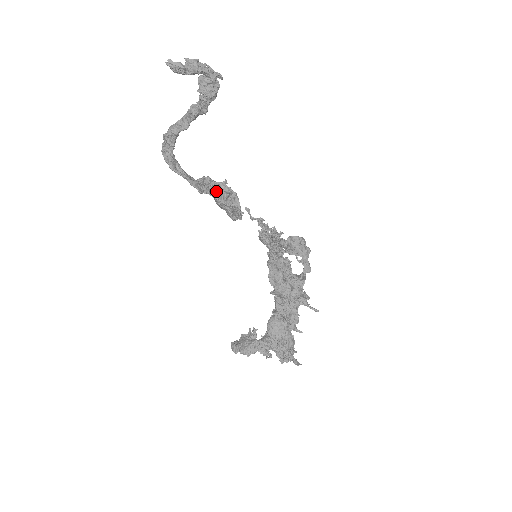
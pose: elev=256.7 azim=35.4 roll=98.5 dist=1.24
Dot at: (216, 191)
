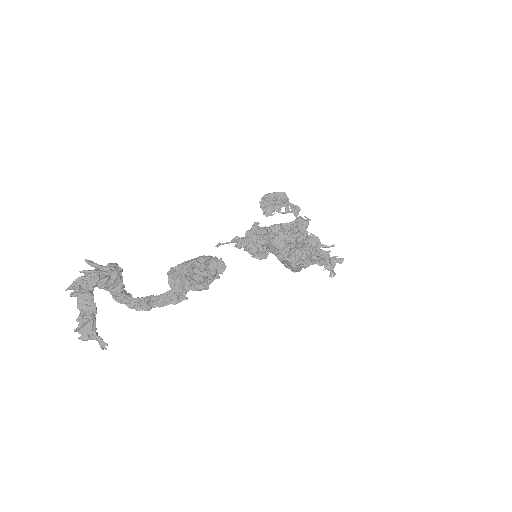
Dot at: (195, 289)
